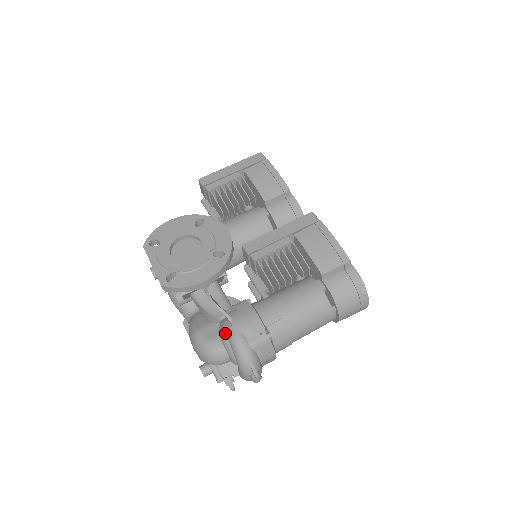
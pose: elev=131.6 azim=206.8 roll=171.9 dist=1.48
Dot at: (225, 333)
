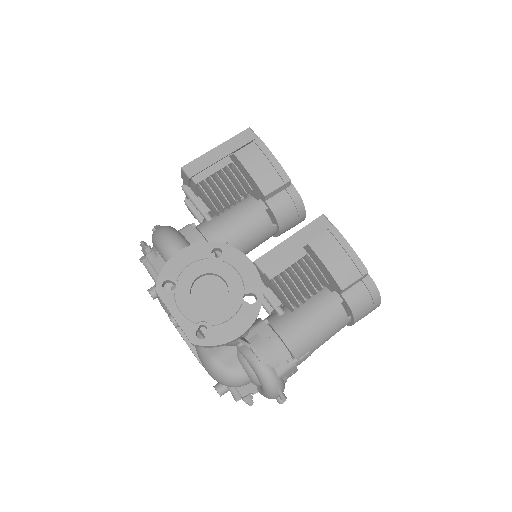
Dot at: (249, 363)
